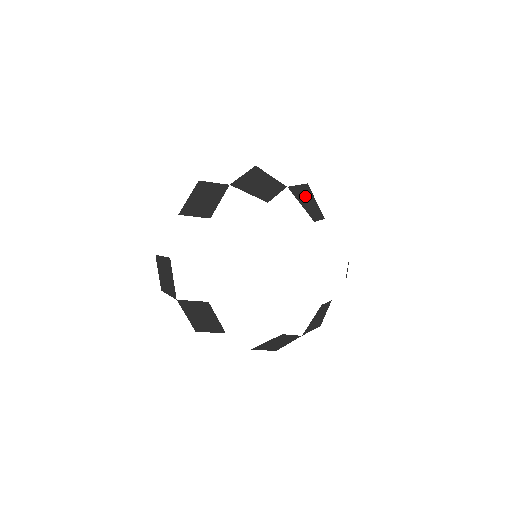
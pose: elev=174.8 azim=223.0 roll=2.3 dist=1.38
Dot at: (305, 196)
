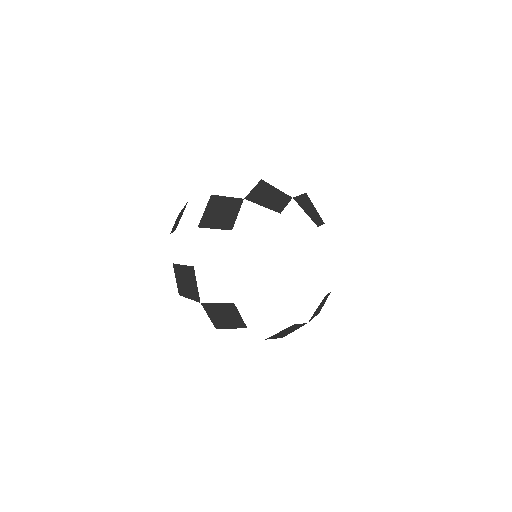
Dot at: (307, 205)
